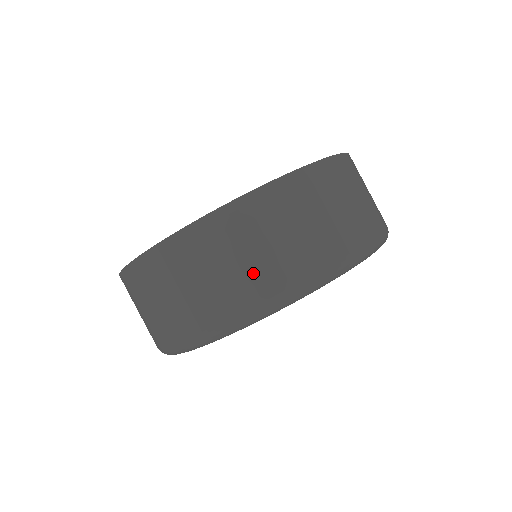
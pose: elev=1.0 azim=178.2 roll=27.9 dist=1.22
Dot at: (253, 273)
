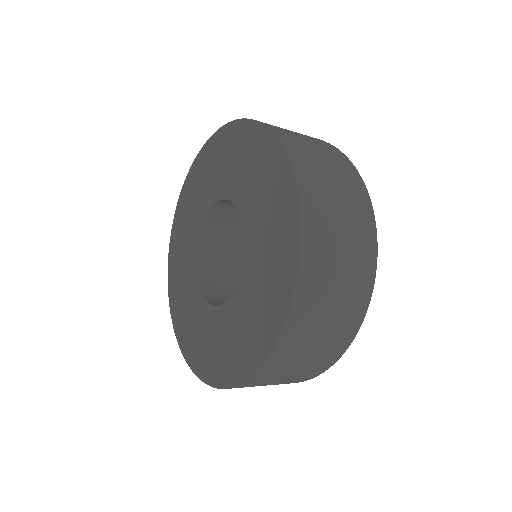
Dot at: (327, 346)
